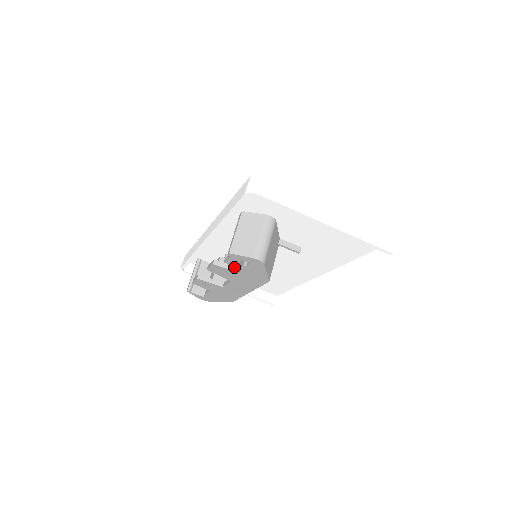
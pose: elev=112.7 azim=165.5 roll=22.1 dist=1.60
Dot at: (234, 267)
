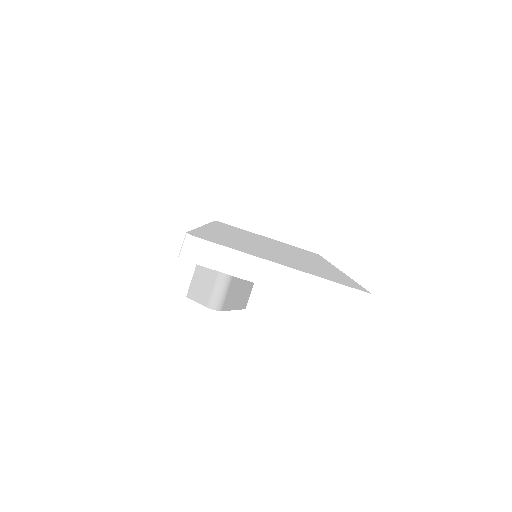
Dot at: occluded
